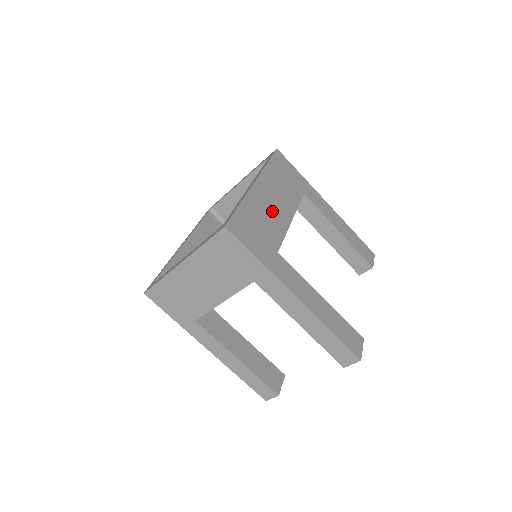
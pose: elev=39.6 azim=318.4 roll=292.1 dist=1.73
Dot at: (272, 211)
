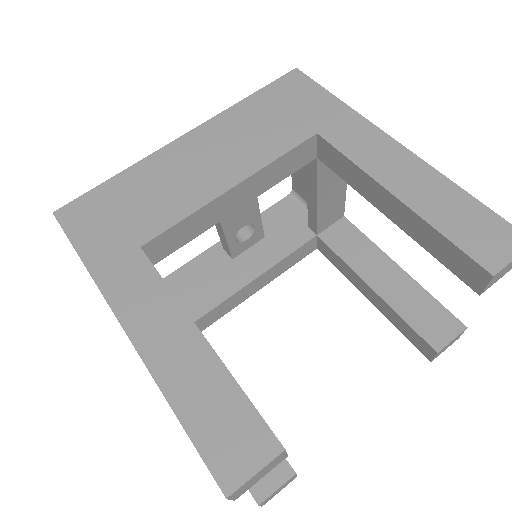
Dot at: (187, 178)
